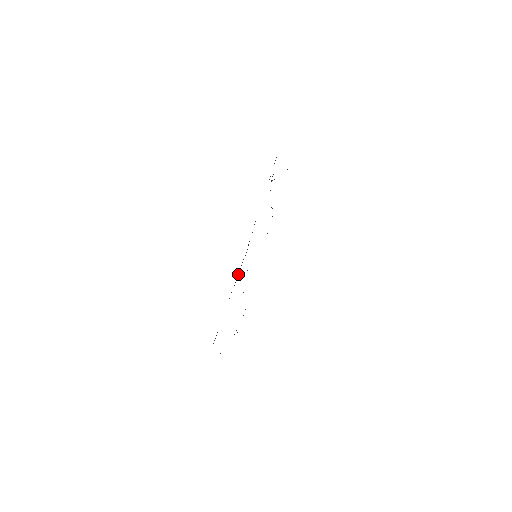
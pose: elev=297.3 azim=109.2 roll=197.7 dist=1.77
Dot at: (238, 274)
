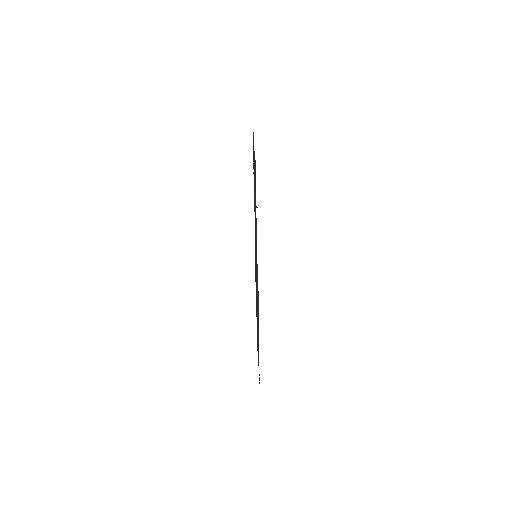
Dot at: (258, 324)
